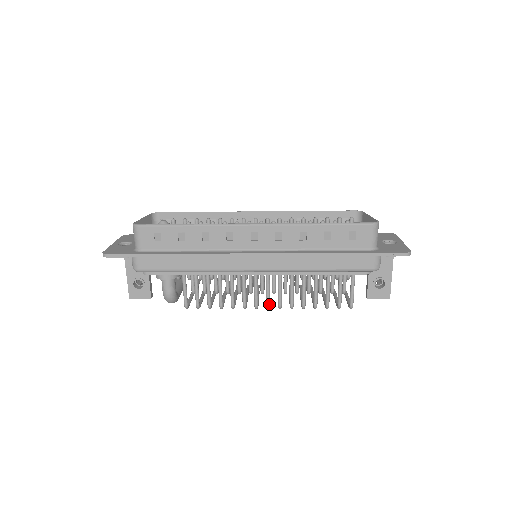
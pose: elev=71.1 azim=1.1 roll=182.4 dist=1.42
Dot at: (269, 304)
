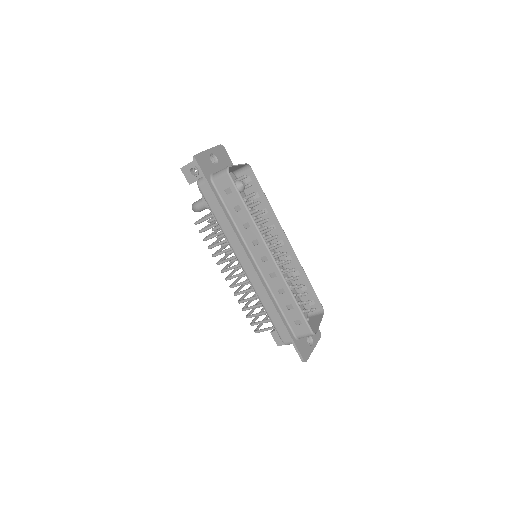
Dot at: occluded
